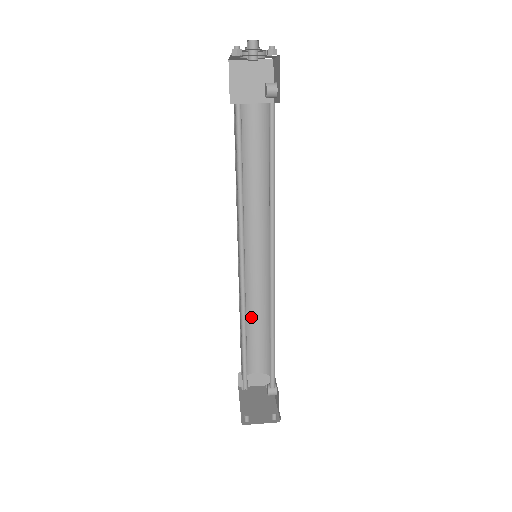
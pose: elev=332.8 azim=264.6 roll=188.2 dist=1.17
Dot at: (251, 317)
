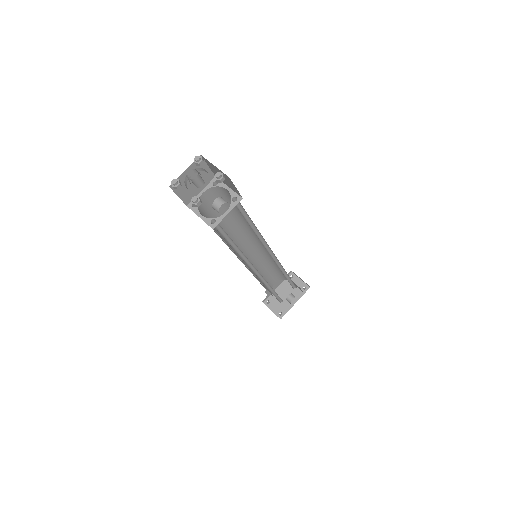
Dot at: occluded
